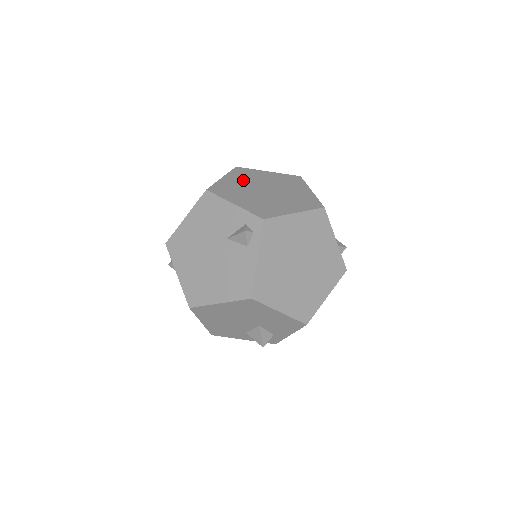
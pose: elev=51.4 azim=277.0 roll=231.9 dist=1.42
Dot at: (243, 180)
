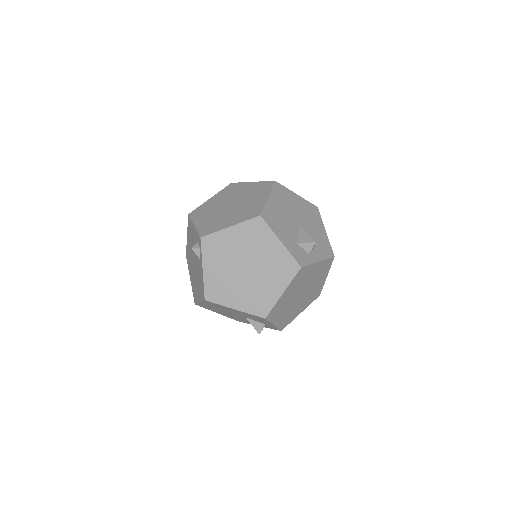
Dot at: (223, 198)
